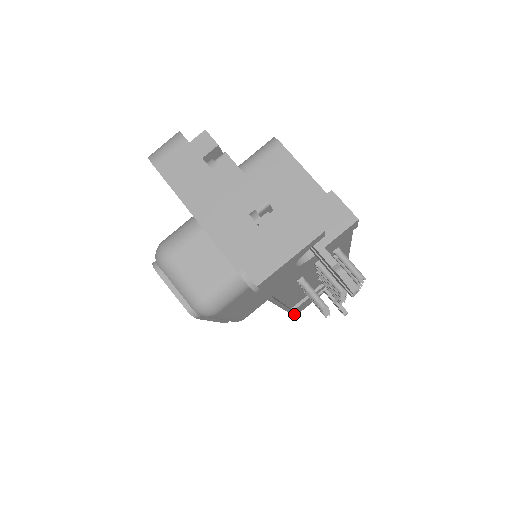
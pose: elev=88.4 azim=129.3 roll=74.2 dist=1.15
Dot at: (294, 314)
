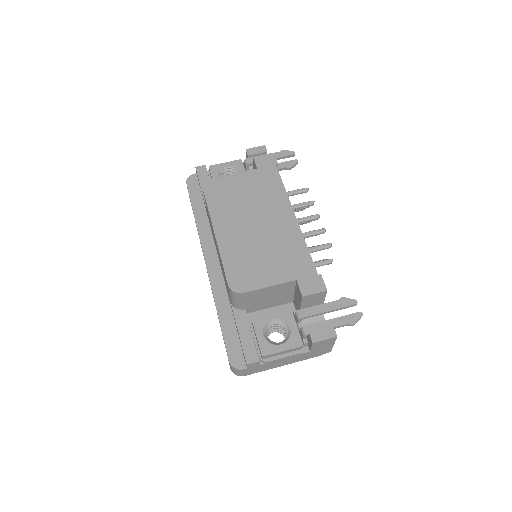
Dot at: occluded
